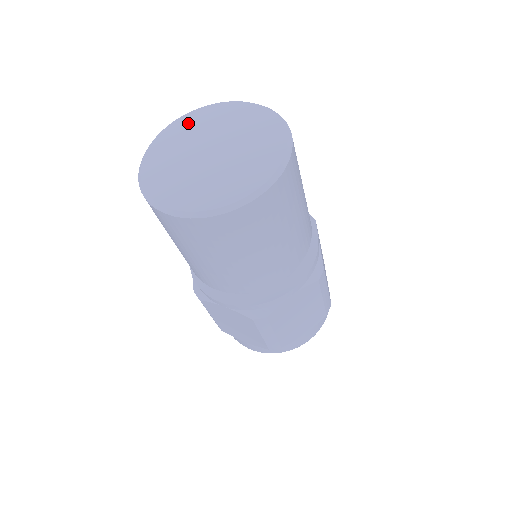
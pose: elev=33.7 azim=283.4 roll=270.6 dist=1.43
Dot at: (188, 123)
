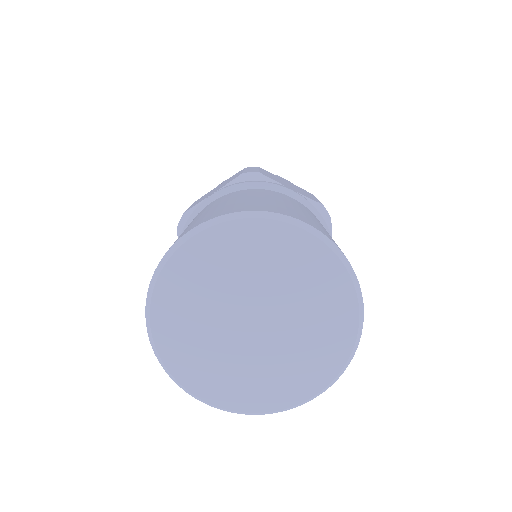
Dot at: (211, 253)
